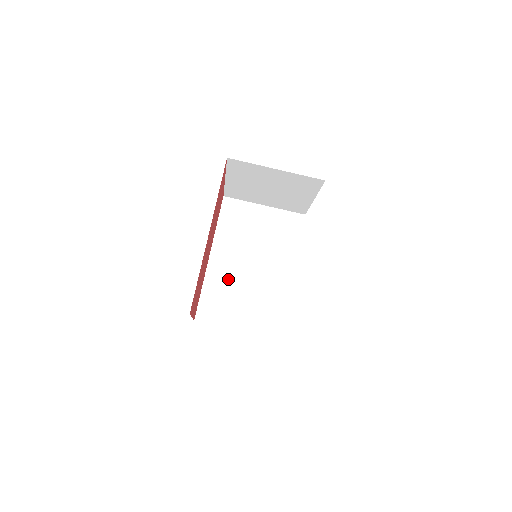
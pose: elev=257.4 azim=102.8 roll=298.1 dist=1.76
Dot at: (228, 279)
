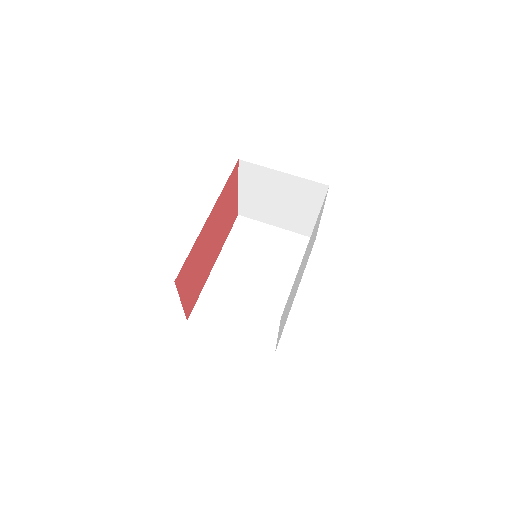
Dot at: (229, 287)
